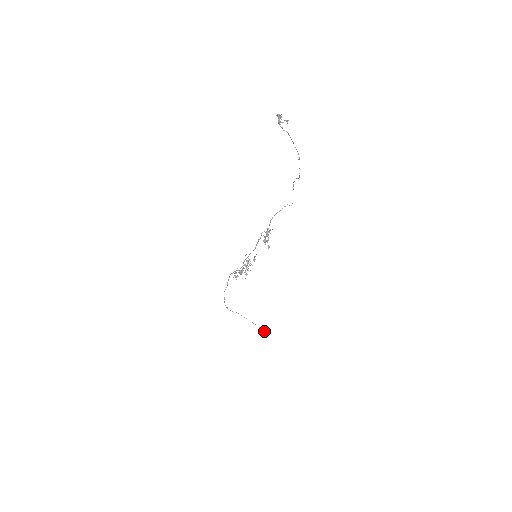
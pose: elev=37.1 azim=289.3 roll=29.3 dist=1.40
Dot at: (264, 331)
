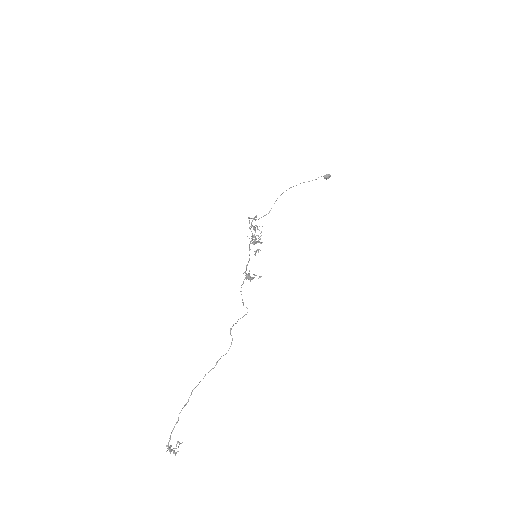
Dot at: occluded
